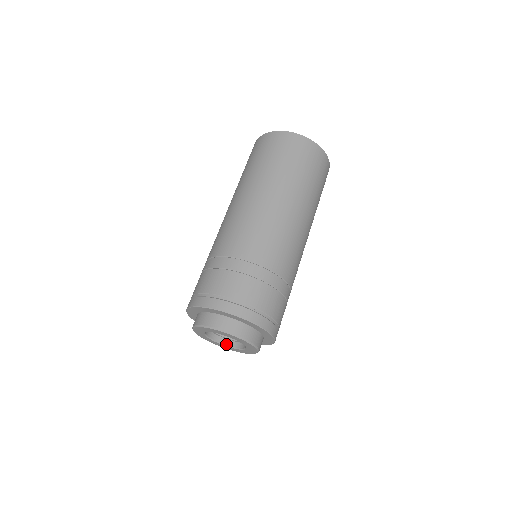
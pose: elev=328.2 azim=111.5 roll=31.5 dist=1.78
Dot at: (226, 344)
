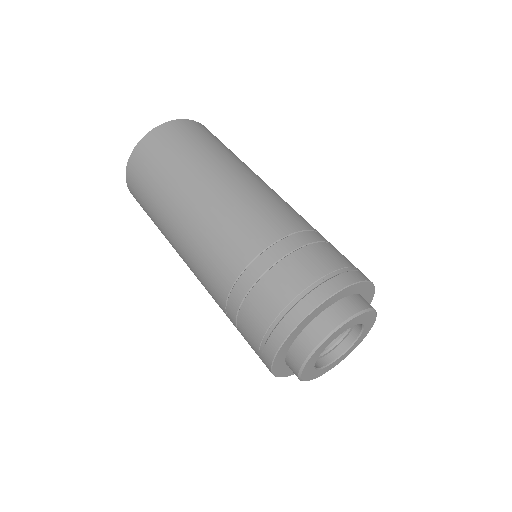
Dot at: (330, 361)
